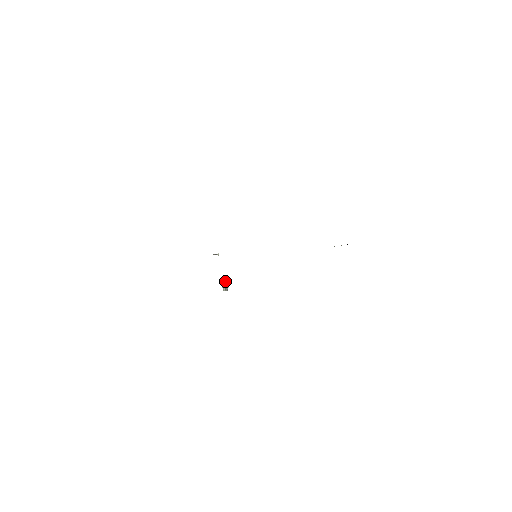
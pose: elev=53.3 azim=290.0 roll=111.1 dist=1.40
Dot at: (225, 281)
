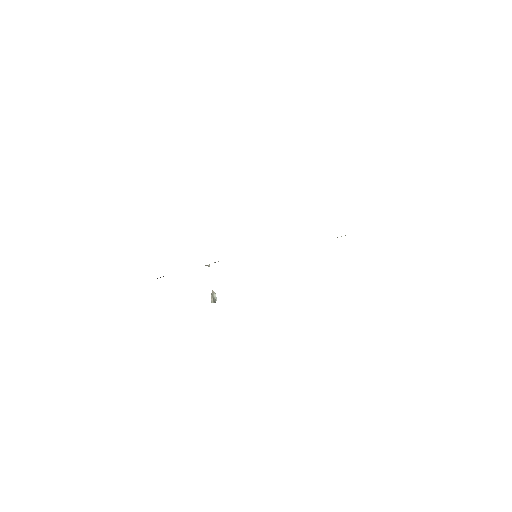
Dot at: (214, 293)
